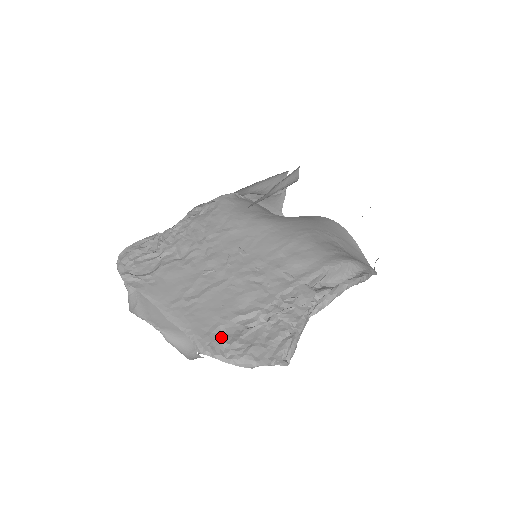
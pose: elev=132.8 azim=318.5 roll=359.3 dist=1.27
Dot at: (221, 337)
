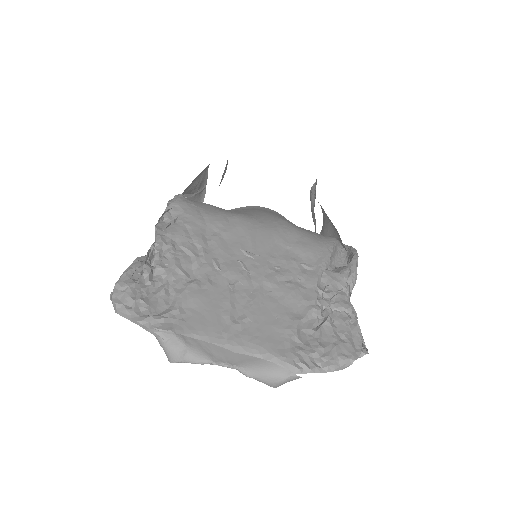
Dot at: (302, 349)
